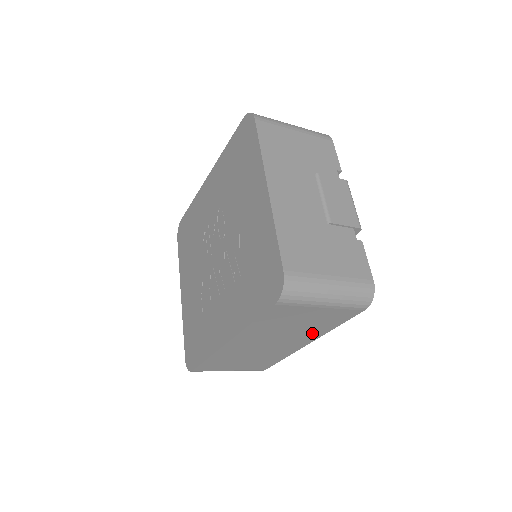
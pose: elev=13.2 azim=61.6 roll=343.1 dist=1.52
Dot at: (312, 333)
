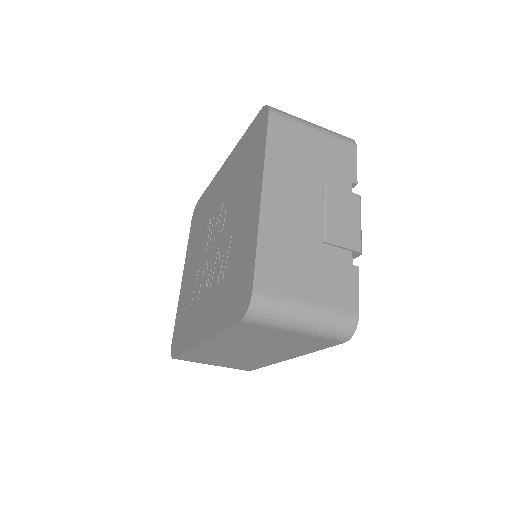
Dot at: (291, 351)
